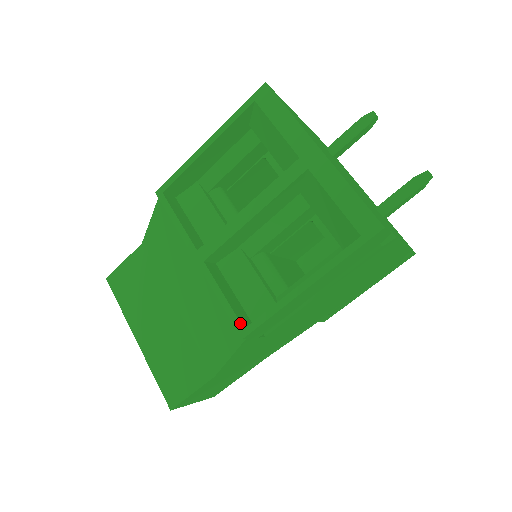
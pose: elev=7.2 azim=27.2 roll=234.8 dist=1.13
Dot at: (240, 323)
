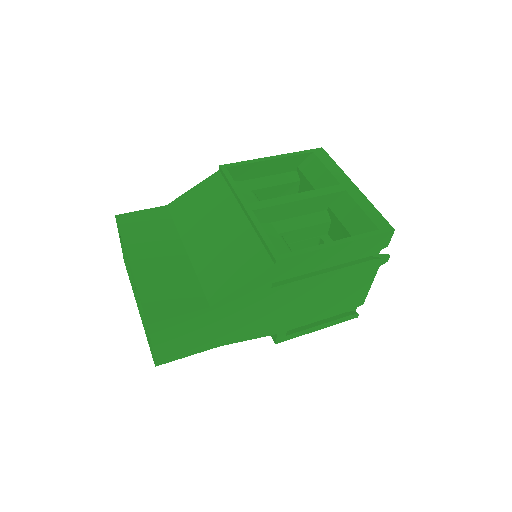
Dot at: (276, 251)
